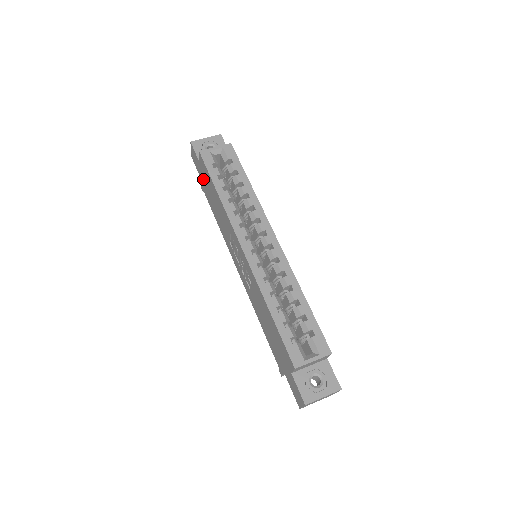
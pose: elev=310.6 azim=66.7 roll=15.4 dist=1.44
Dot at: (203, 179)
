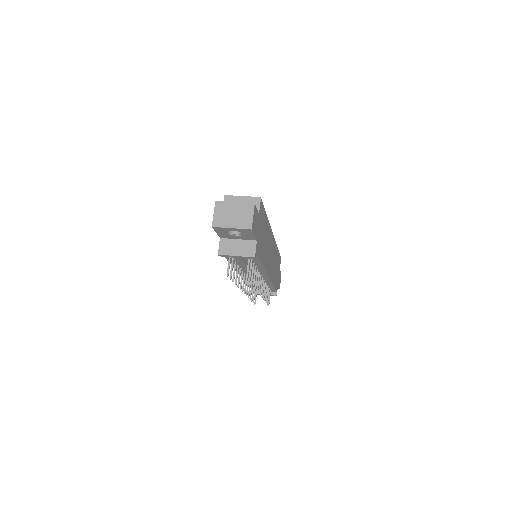
Dot at: occluded
